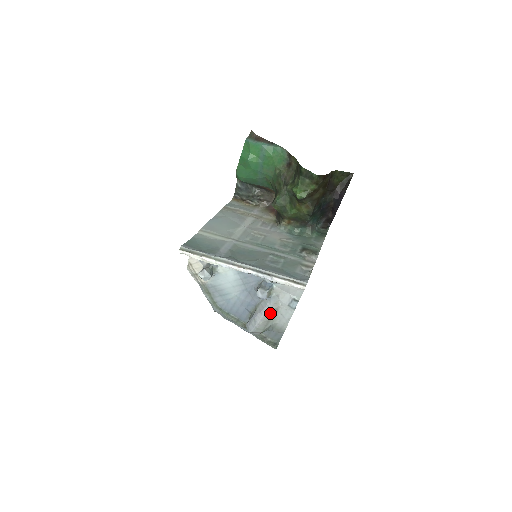
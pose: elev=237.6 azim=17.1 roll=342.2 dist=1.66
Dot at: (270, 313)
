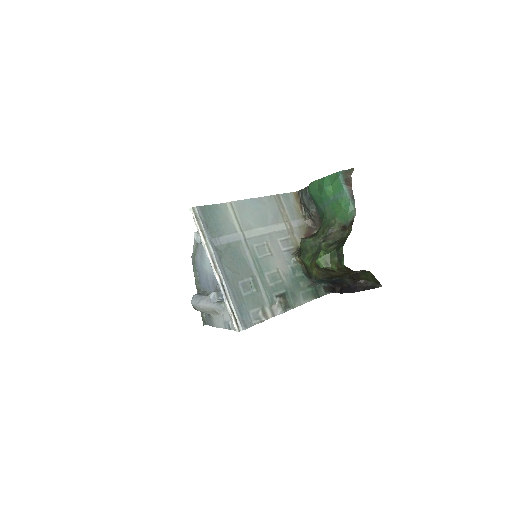
Dot at: (212, 310)
